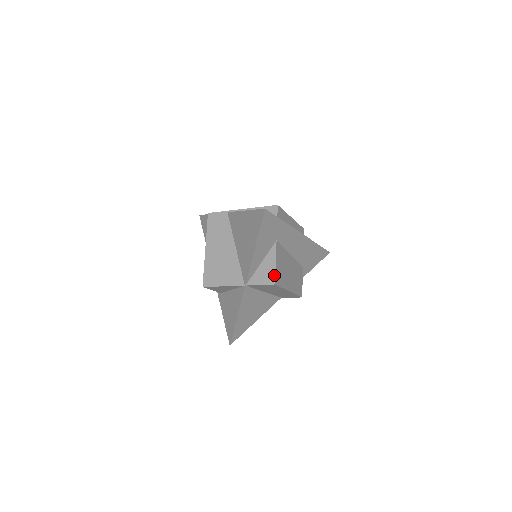
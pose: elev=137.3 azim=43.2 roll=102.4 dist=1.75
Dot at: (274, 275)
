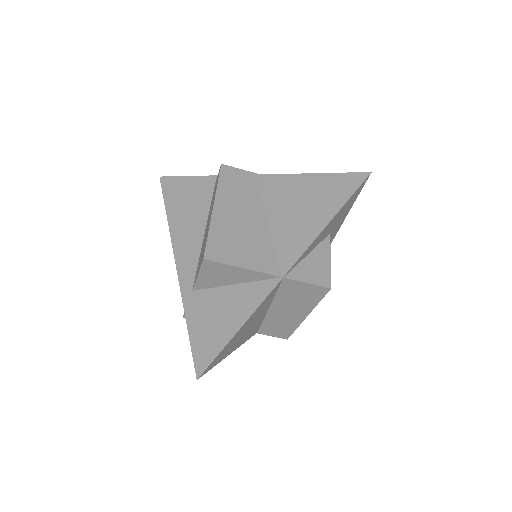
Dot at: (329, 275)
